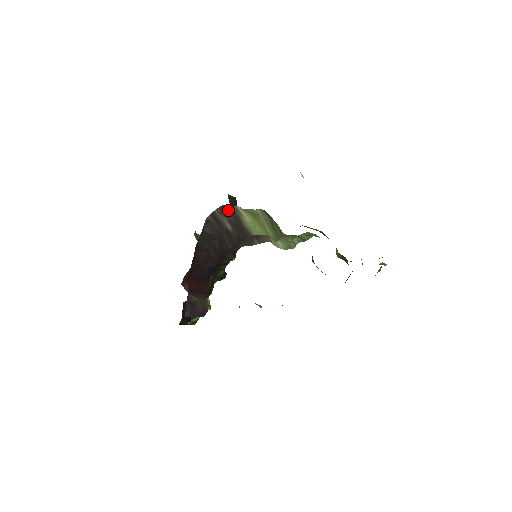
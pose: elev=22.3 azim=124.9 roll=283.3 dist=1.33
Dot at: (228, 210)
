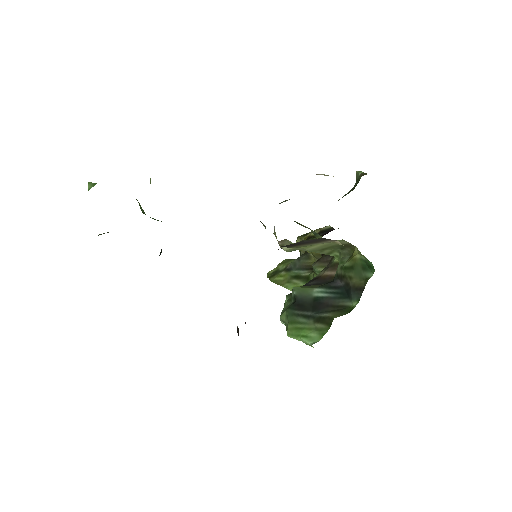
Dot at: (318, 240)
